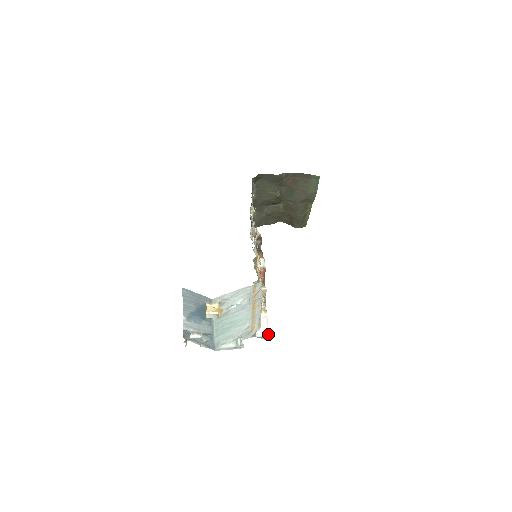
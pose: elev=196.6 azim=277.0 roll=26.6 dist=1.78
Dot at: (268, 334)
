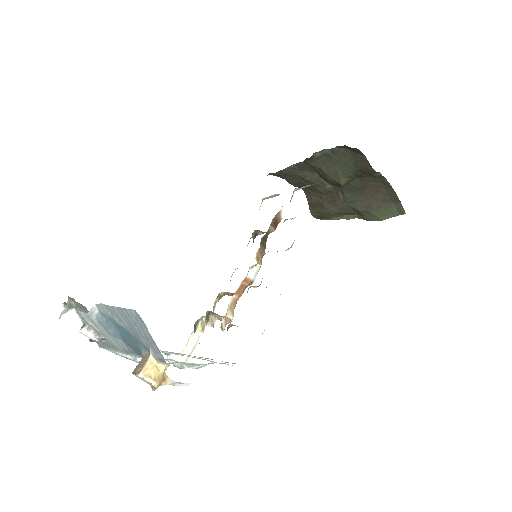
Dot at: (184, 367)
